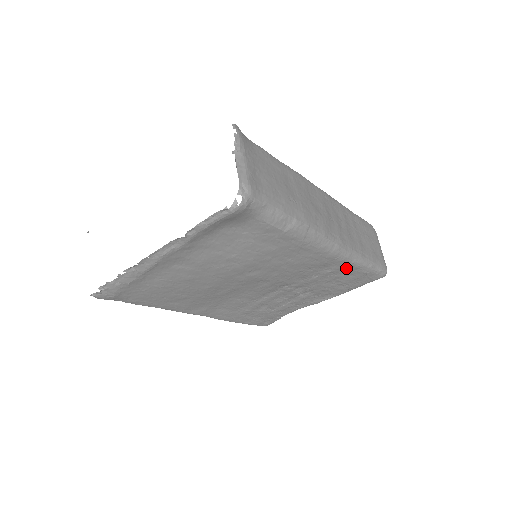
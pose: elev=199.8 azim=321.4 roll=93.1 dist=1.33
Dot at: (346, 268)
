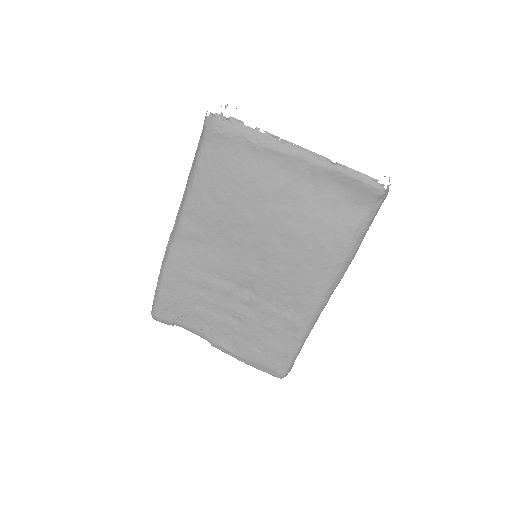
Dot at: (295, 329)
